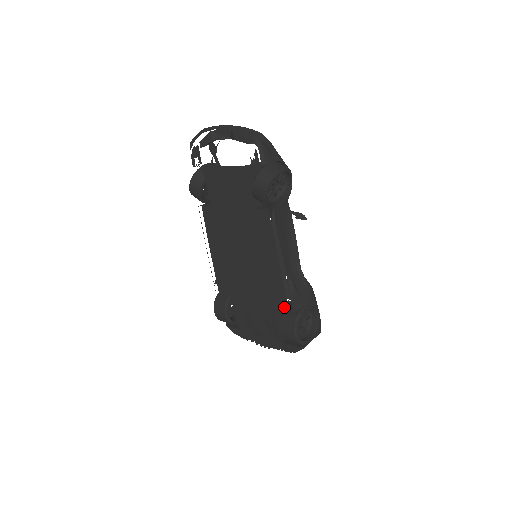
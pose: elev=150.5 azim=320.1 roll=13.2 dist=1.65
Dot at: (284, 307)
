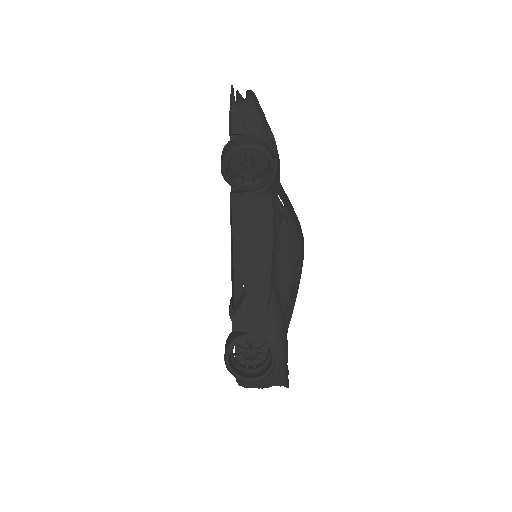
Dot at: occluded
